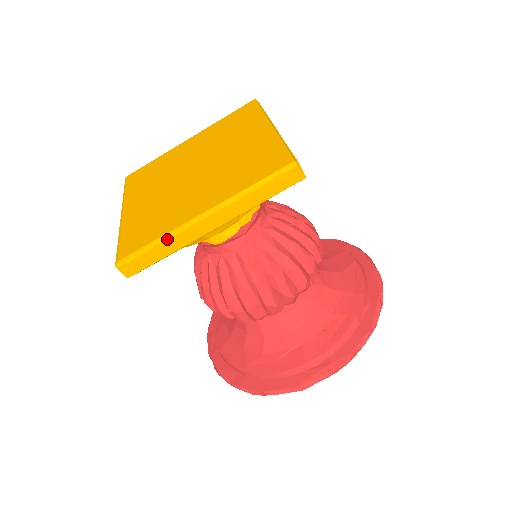
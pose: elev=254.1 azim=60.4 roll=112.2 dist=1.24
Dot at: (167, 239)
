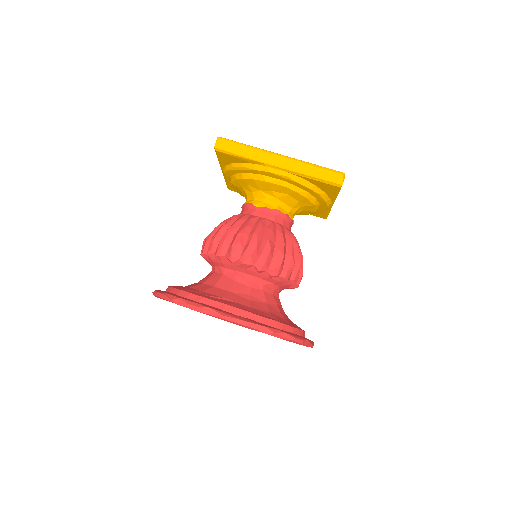
Dot at: (254, 148)
